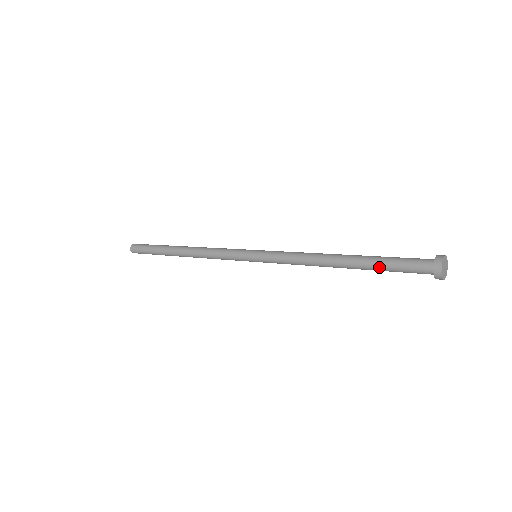
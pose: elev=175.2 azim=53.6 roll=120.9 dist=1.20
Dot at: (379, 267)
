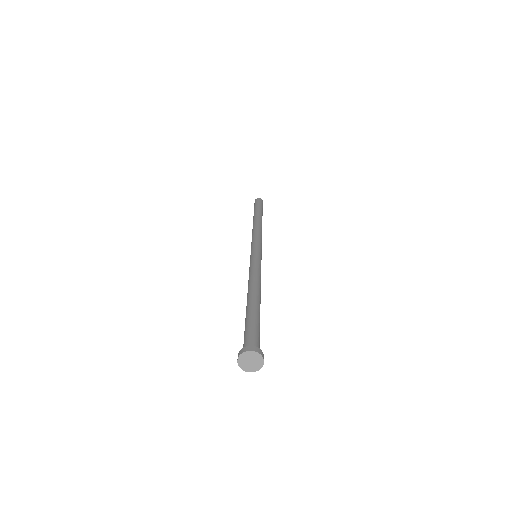
Dot at: occluded
